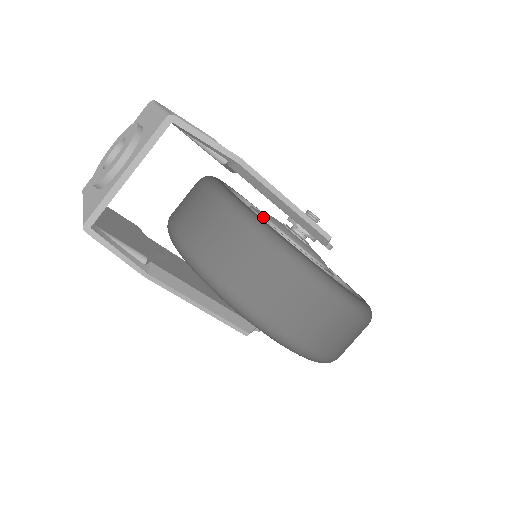
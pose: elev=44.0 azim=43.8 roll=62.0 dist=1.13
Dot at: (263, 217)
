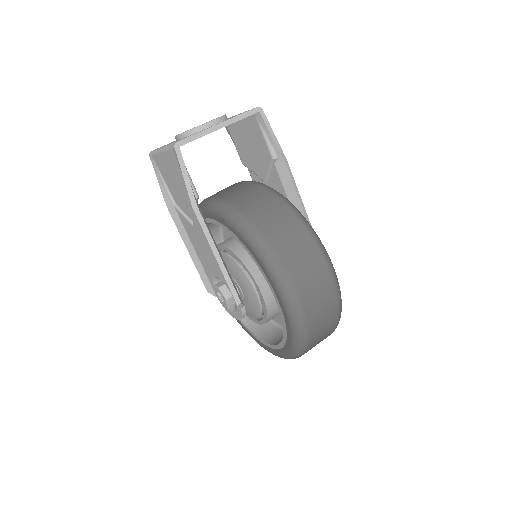
Dot at: occluded
